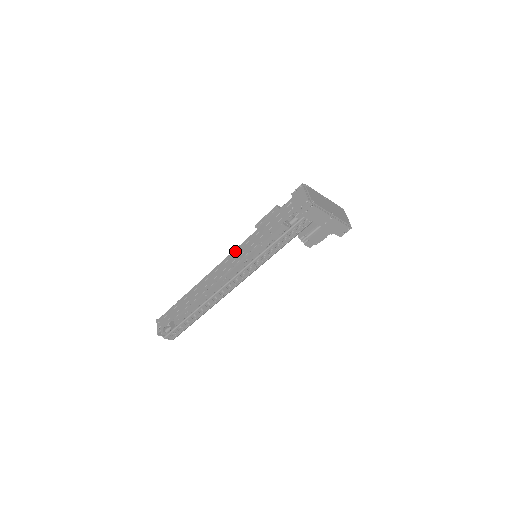
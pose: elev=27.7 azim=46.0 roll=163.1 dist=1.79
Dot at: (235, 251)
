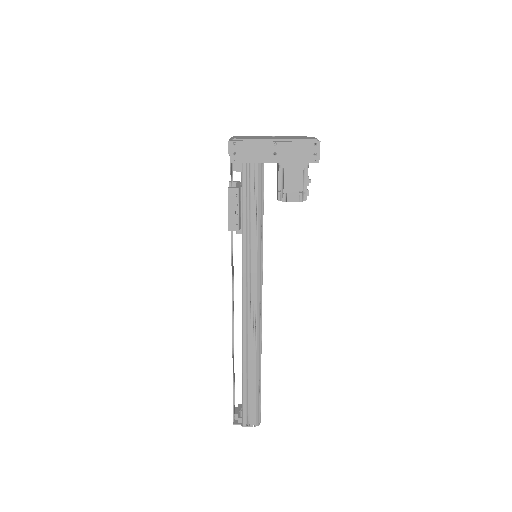
Dot at: occluded
